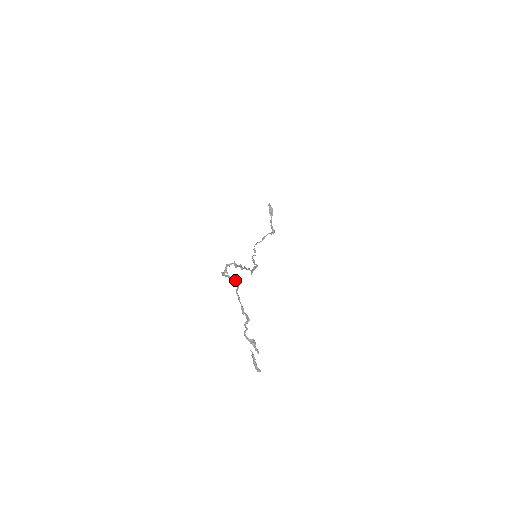
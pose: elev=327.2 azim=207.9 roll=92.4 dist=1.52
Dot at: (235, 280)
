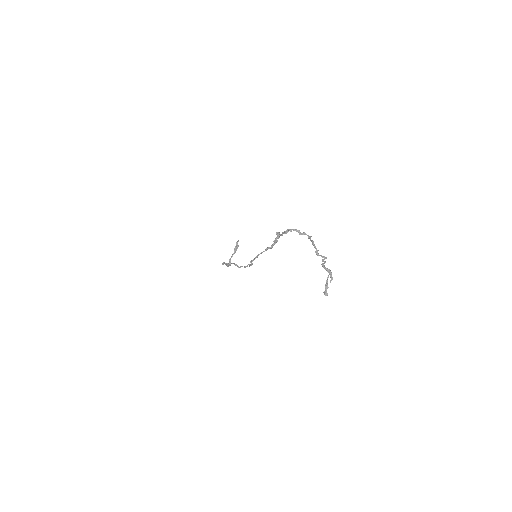
Dot at: (307, 235)
